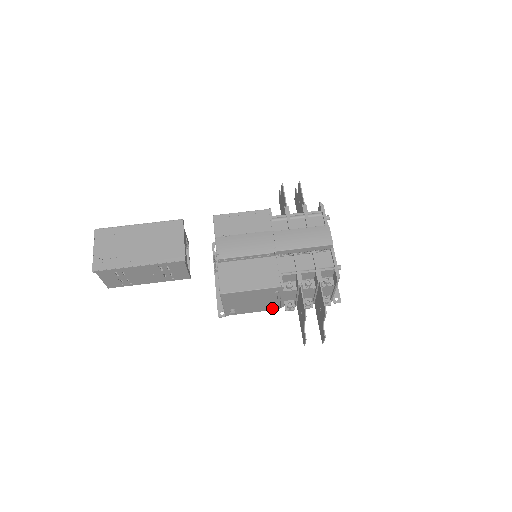
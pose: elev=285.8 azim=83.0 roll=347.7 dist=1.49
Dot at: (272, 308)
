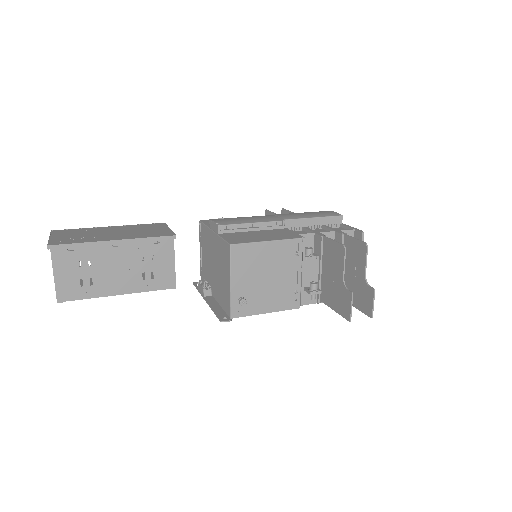
Dot at: (290, 304)
